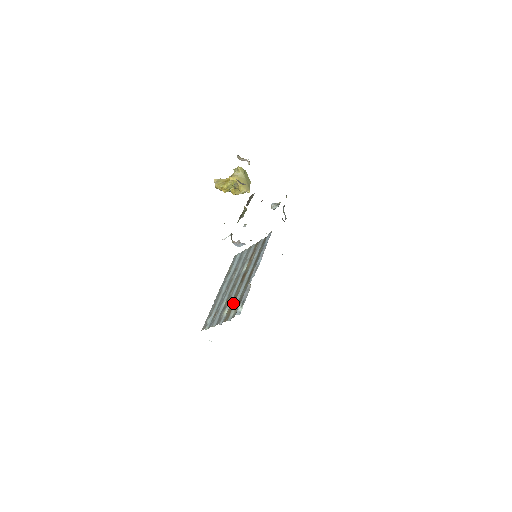
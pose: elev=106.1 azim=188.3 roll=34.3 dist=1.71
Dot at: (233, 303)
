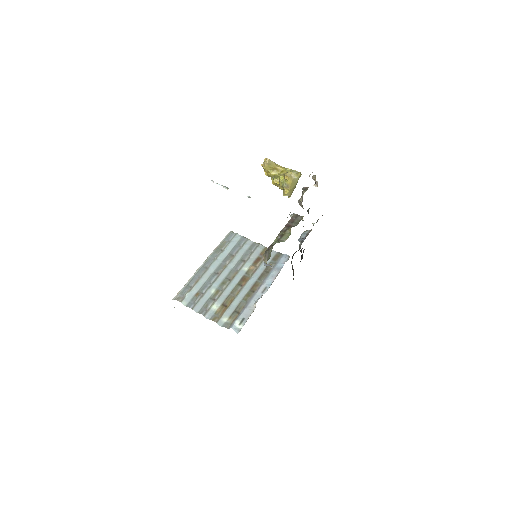
Dot at: (227, 305)
